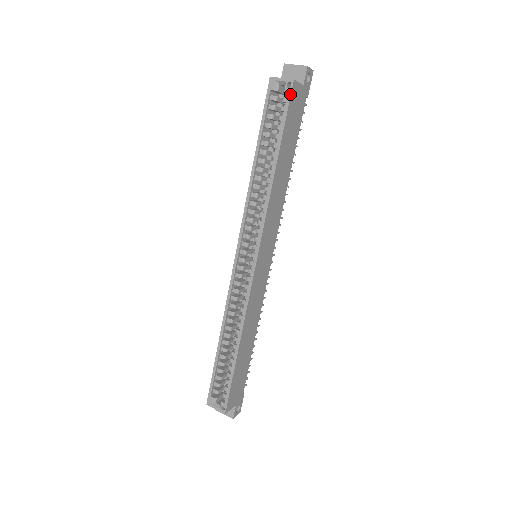
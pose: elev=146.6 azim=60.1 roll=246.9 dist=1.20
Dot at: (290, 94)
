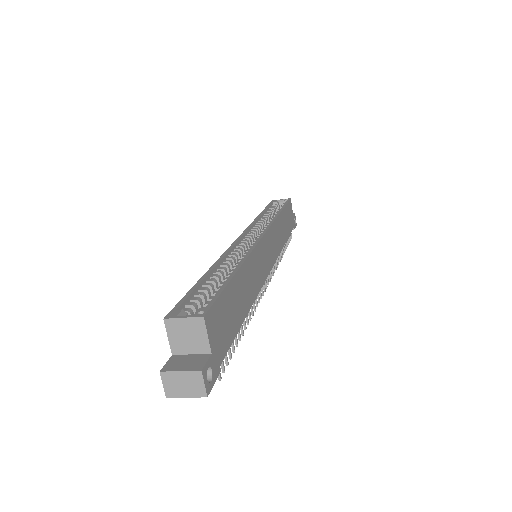
Dot at: (289, 200)
